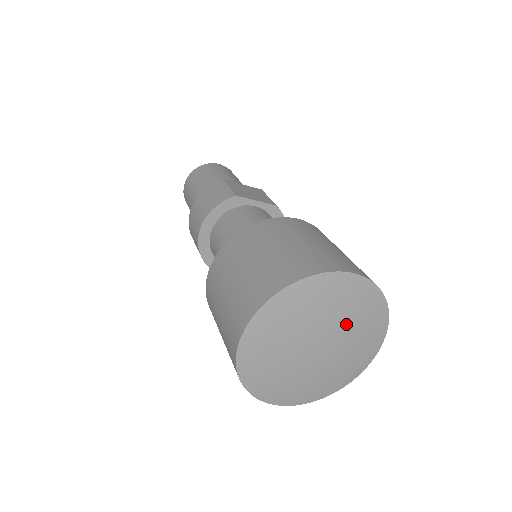
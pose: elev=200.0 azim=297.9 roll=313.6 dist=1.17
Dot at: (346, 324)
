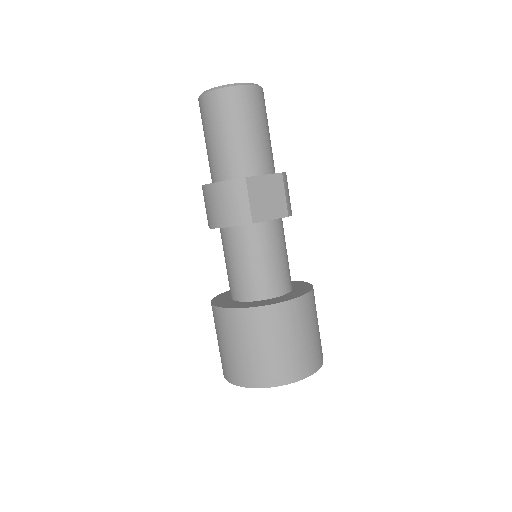
Dot at: occluded
